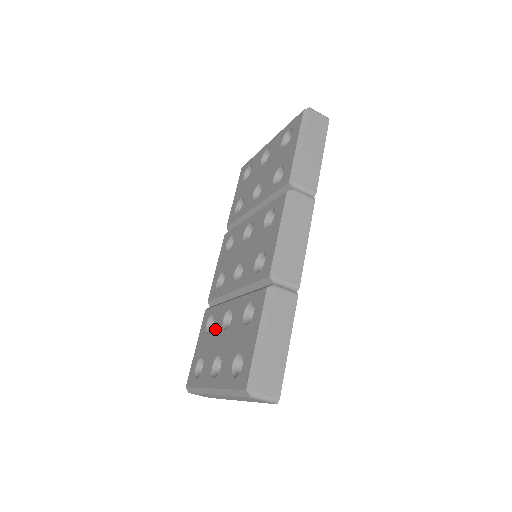
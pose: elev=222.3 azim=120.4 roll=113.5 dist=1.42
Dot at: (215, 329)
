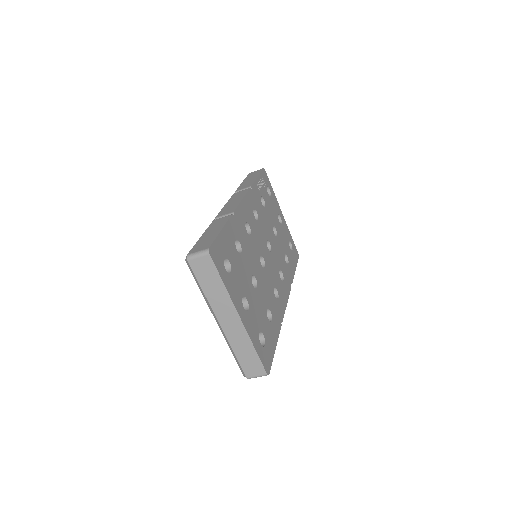
Dot at: occluded
